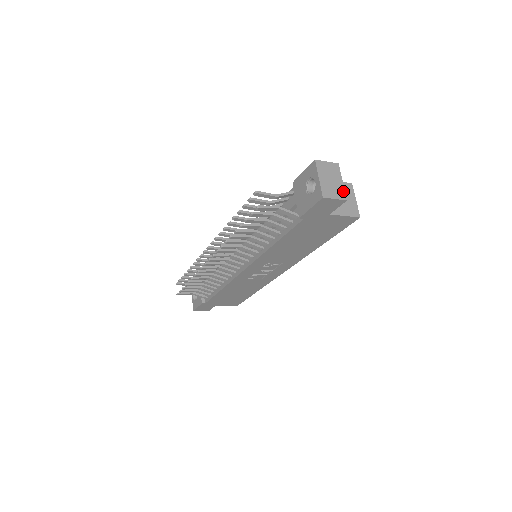
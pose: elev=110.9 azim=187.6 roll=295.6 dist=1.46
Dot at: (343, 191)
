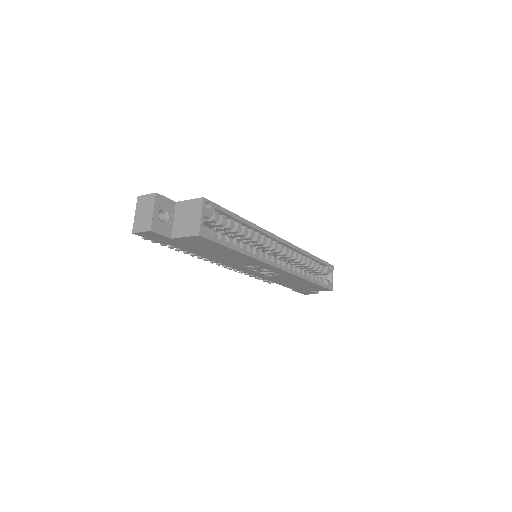
Dot at: (150, 222)
